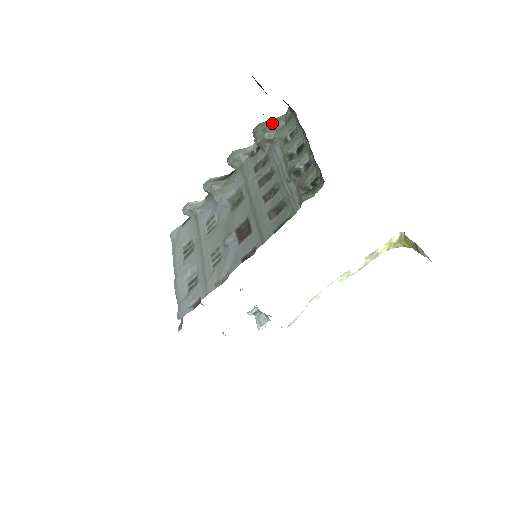
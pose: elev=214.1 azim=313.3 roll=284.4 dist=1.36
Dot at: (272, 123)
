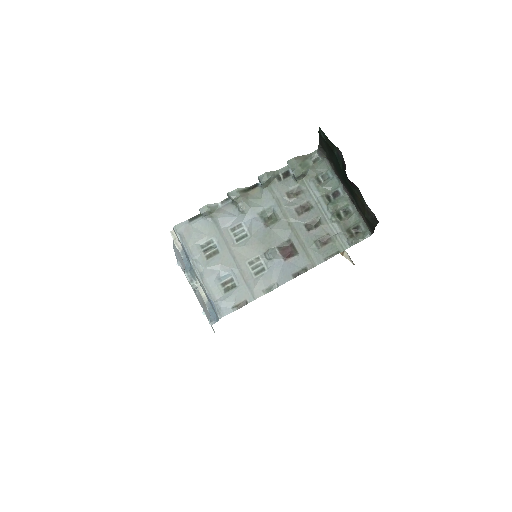
Dot at: (304, 160)
